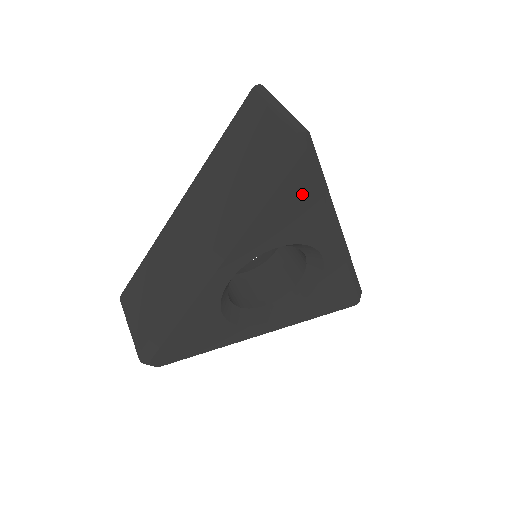
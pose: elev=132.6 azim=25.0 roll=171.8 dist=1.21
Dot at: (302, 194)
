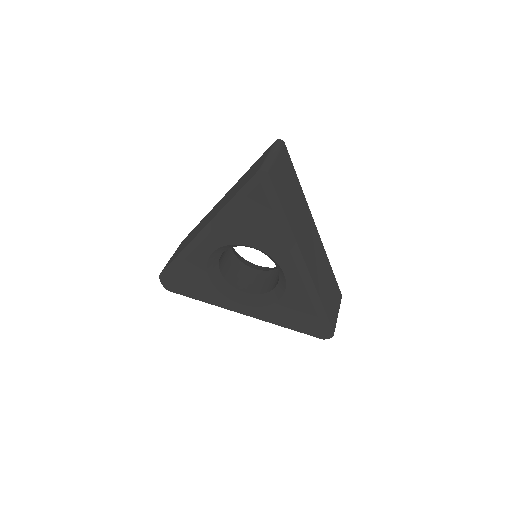
Dot at: (261, 213)
